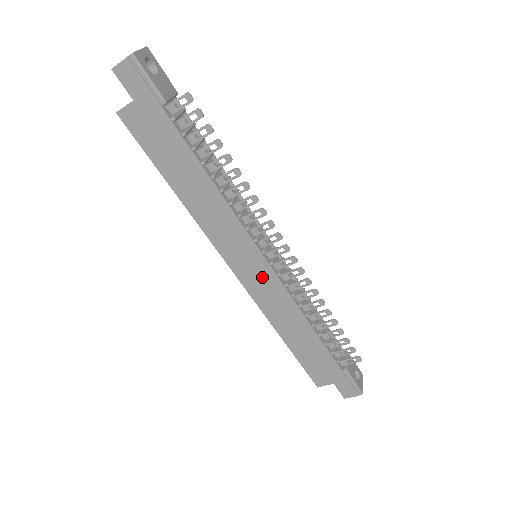
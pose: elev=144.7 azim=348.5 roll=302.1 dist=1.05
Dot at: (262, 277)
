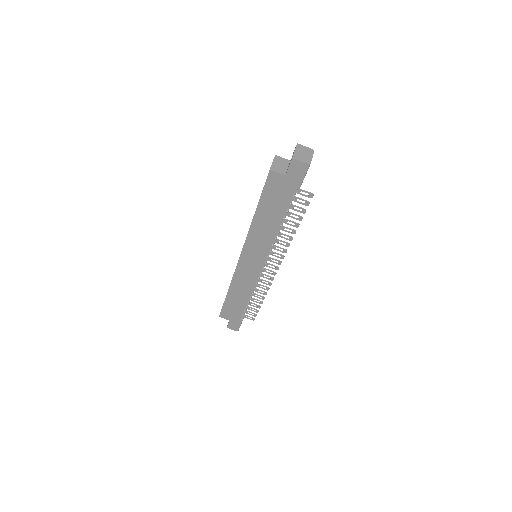
Dot at: (252, 269)
